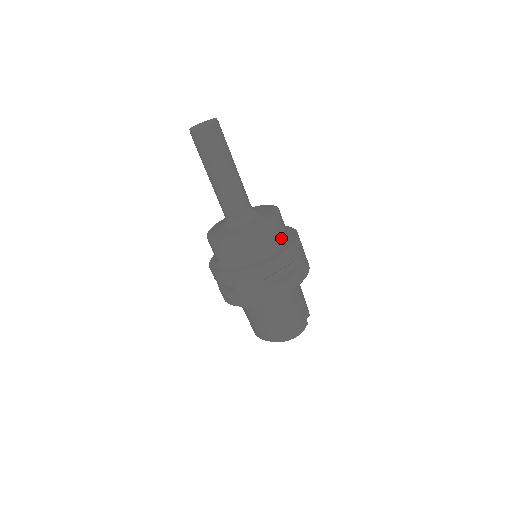
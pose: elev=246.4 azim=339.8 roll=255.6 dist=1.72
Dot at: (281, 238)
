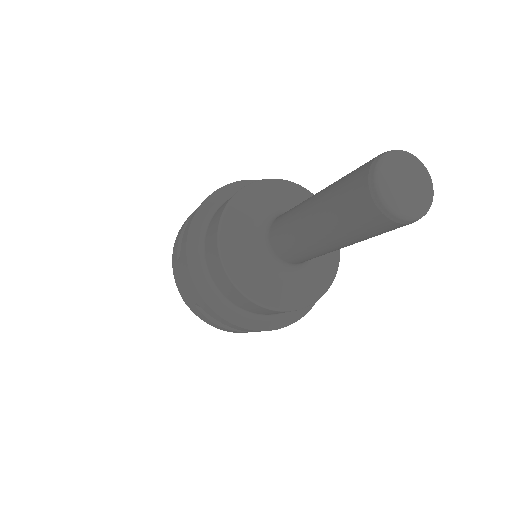
Dot at: (272, 314)
